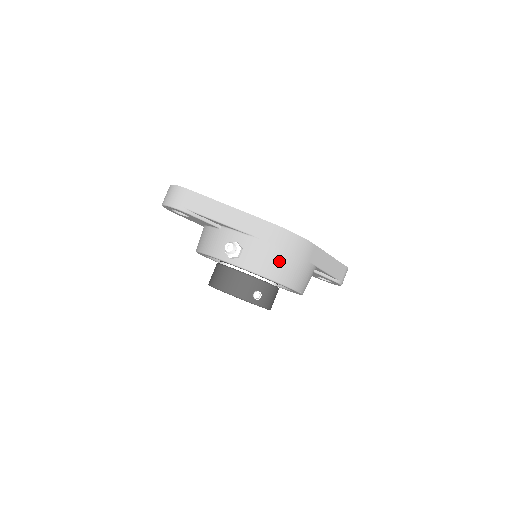
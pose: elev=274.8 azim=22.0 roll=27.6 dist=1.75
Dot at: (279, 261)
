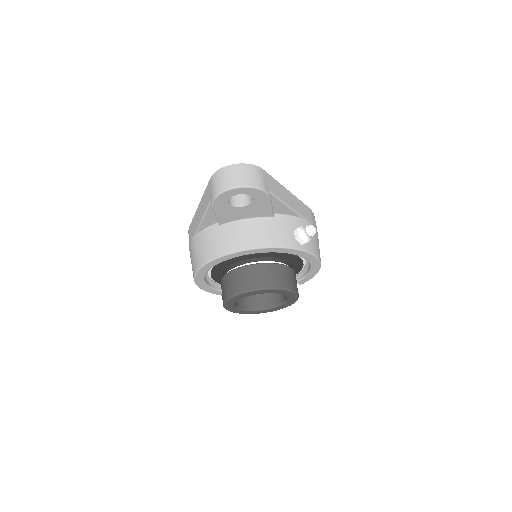
Dot at: occluded
